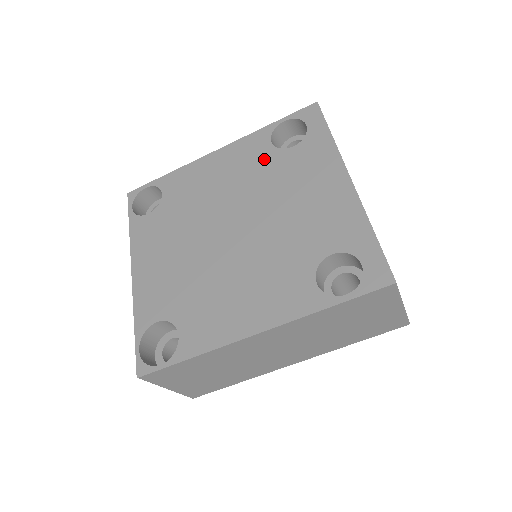
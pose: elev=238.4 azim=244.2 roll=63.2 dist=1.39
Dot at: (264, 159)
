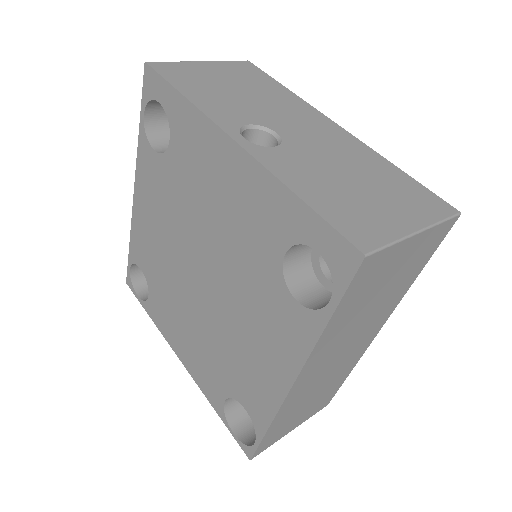
Dot at: (164, 176)
